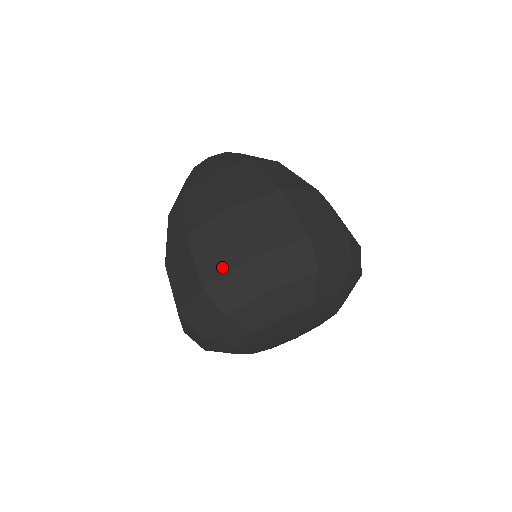
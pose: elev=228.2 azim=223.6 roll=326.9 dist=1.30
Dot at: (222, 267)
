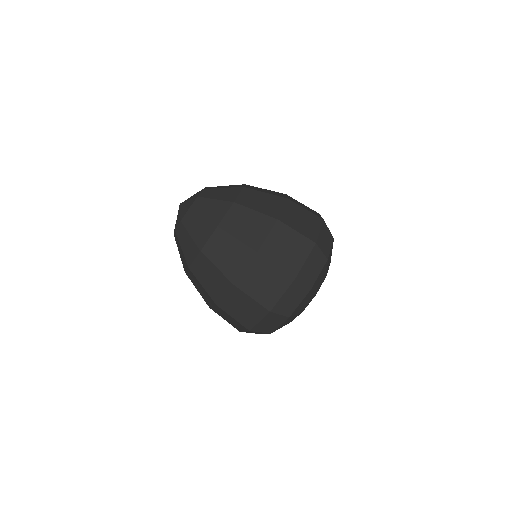
Dot at: (276, 293)
